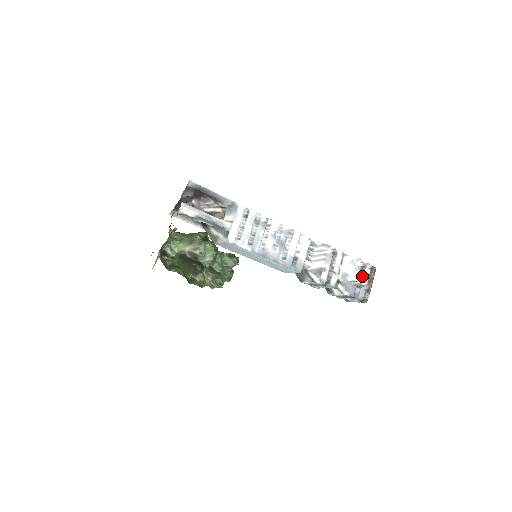
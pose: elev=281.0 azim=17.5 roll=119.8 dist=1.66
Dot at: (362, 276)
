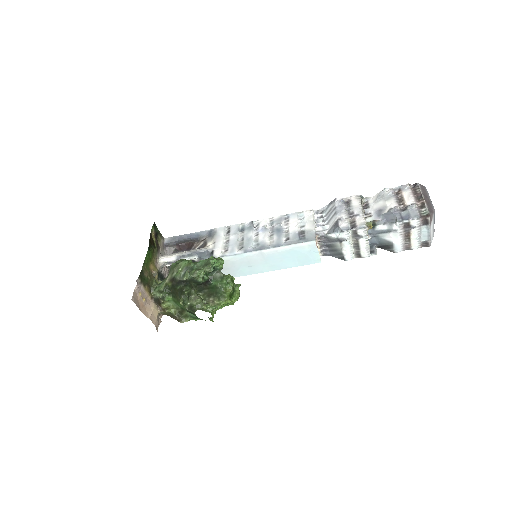
Dot at: (402, 199)
